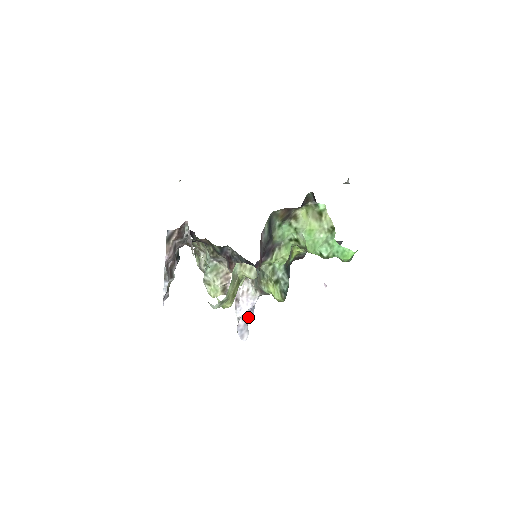
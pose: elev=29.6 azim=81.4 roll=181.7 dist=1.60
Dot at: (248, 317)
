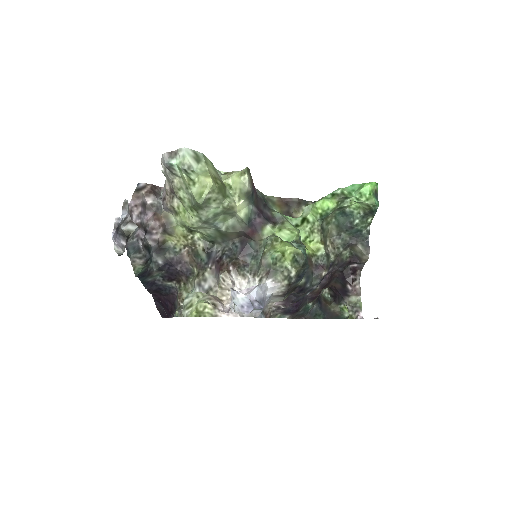
Dot at: occluded
